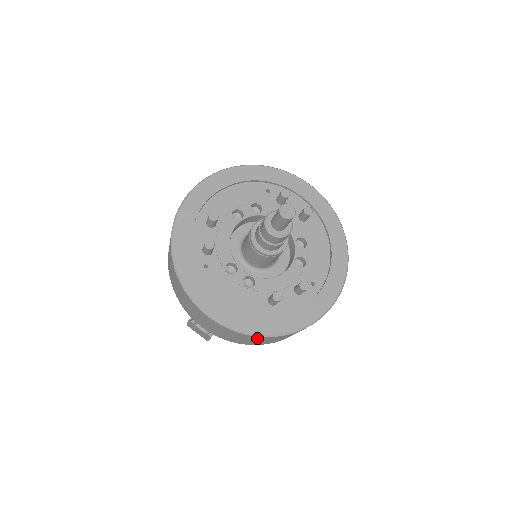
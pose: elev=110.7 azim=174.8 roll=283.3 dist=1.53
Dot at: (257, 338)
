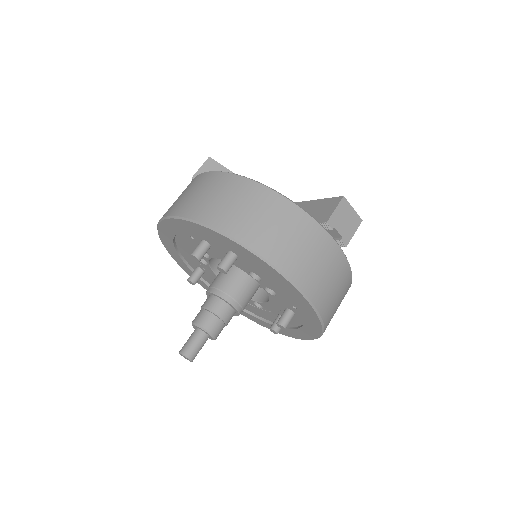
Dot at: occluded
